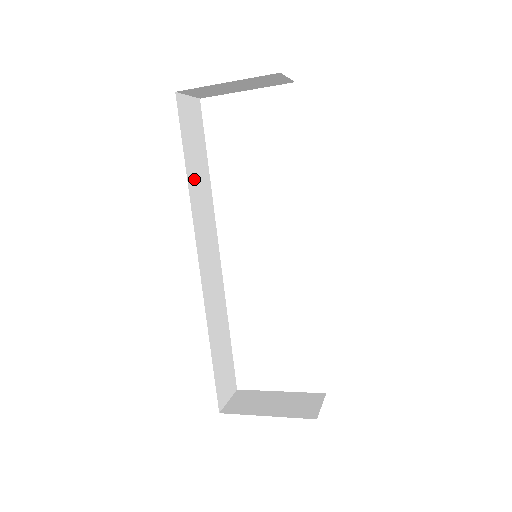
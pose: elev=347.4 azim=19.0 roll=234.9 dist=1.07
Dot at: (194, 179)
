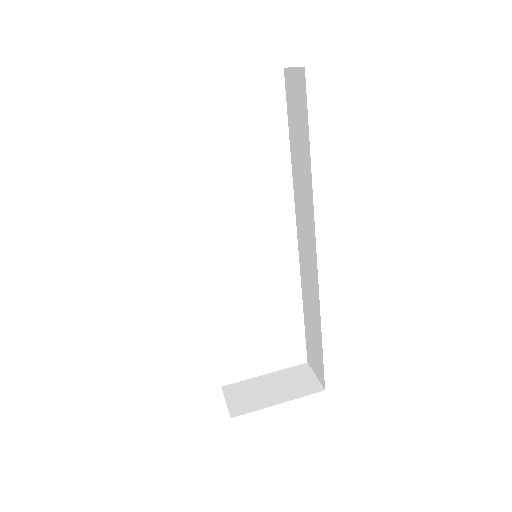
Dot at: occluded
